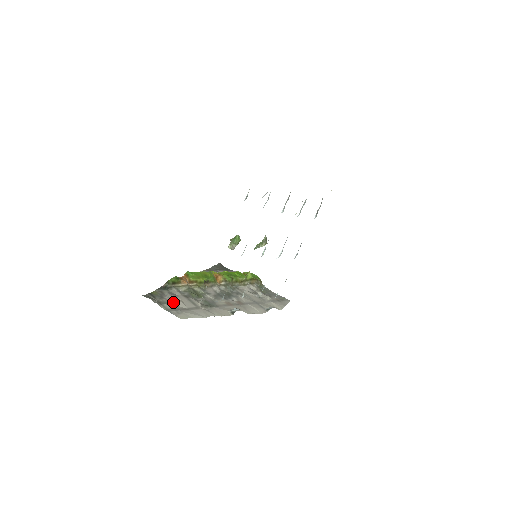
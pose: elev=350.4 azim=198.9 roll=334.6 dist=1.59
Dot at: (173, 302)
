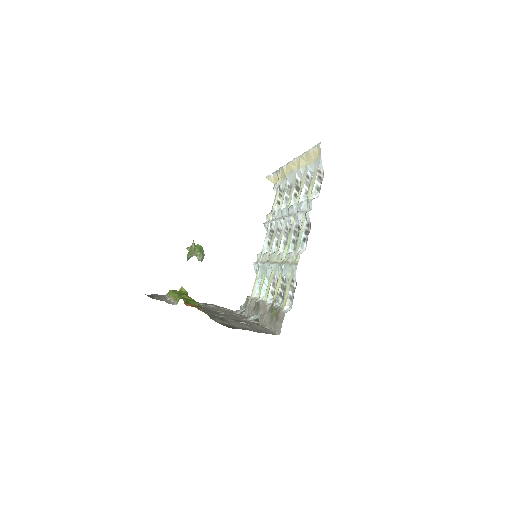
Dot at: (243, 326)
